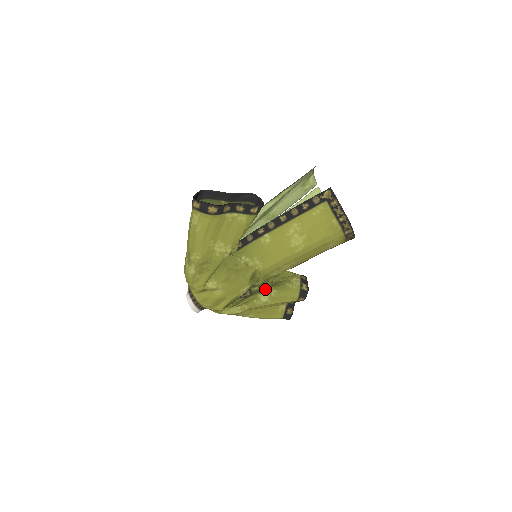
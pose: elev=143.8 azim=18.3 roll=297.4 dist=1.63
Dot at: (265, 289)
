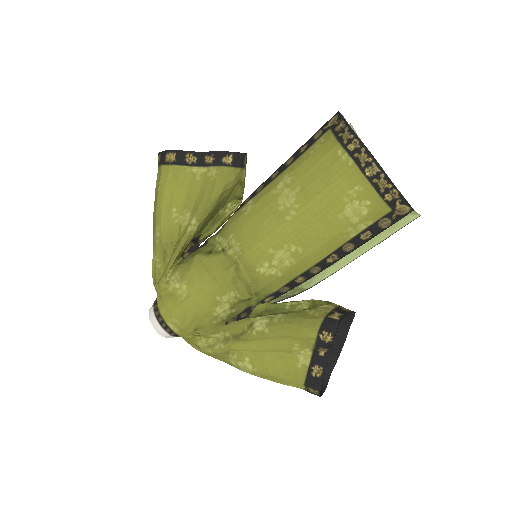
Dot at: (268, 314)
